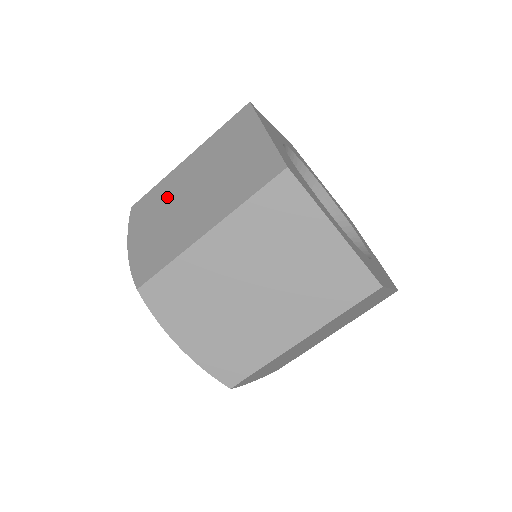
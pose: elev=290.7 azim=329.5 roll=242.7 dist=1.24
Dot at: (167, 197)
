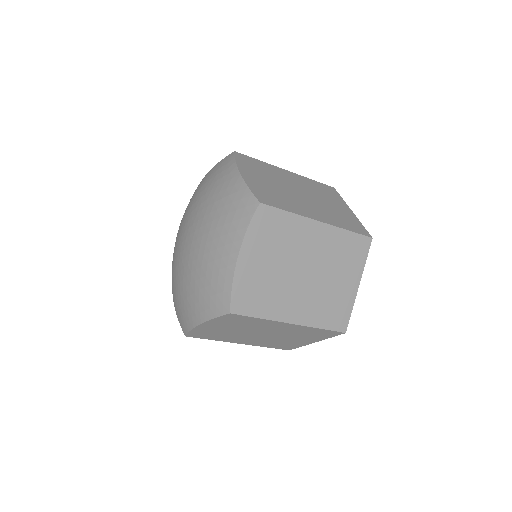
Dot at: (275, 176)
